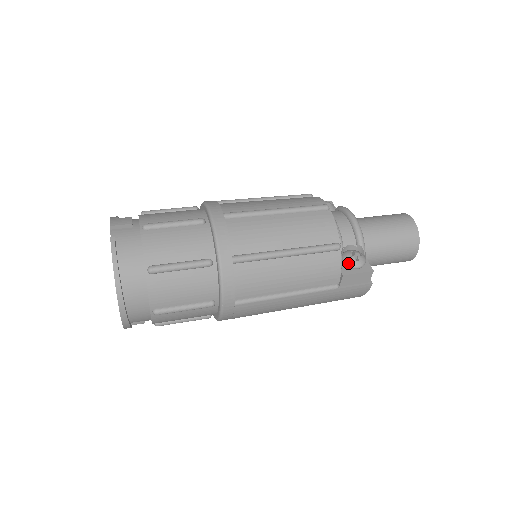
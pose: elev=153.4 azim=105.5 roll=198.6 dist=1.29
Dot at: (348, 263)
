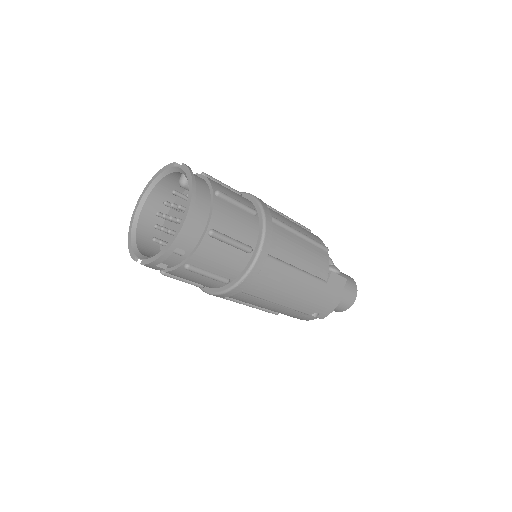
Dot at: (331, 267)
